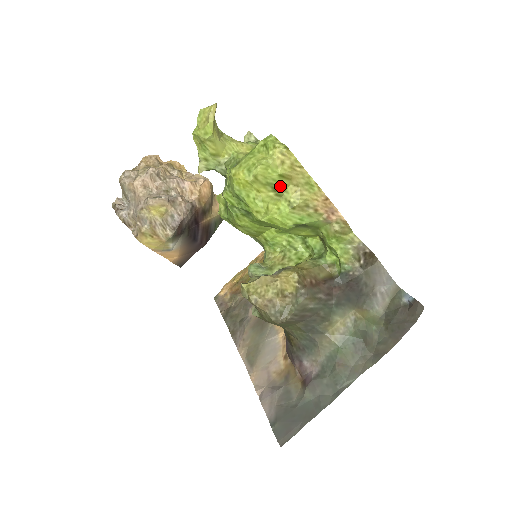
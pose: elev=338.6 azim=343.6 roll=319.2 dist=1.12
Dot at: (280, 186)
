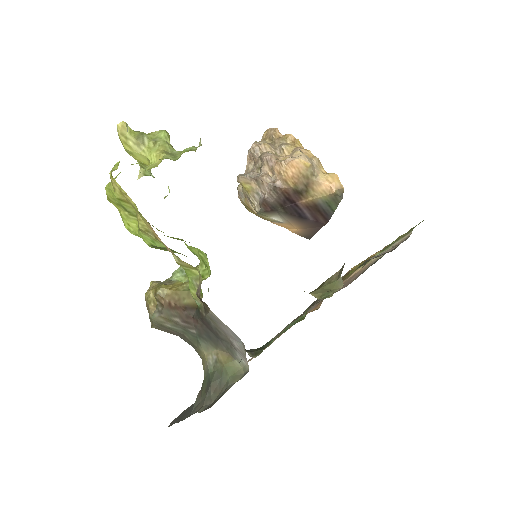
Dot at: (128, 208)
